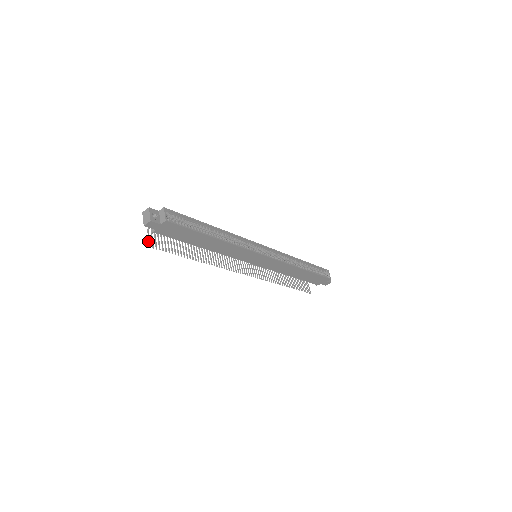
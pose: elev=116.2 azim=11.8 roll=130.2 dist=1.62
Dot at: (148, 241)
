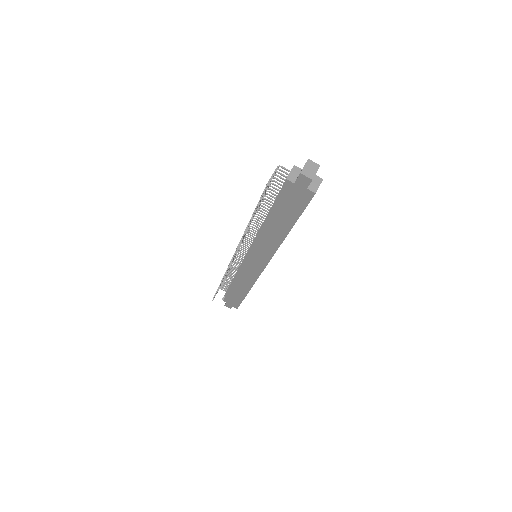
Dot at: (271, 177)
